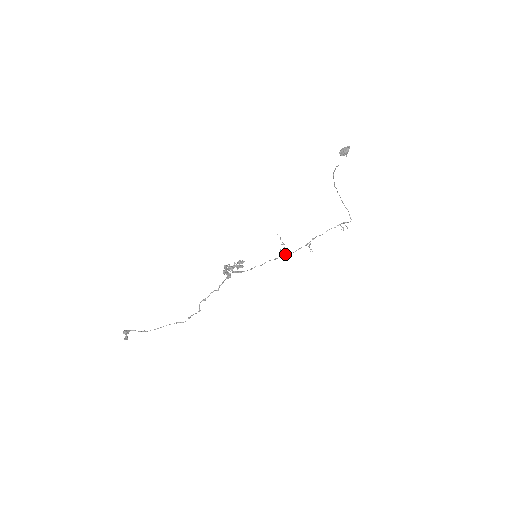
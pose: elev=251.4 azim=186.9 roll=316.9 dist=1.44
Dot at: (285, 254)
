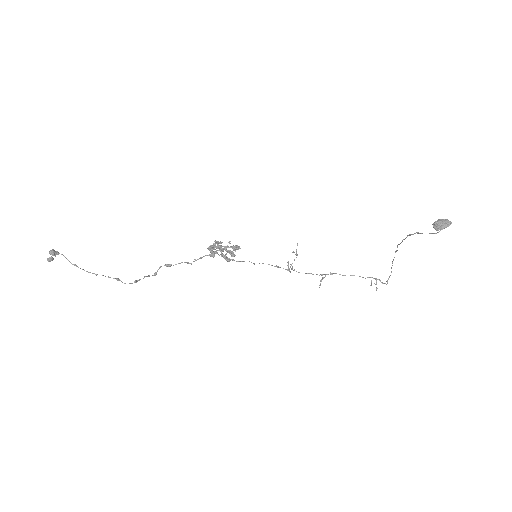
Dot at: occluded
